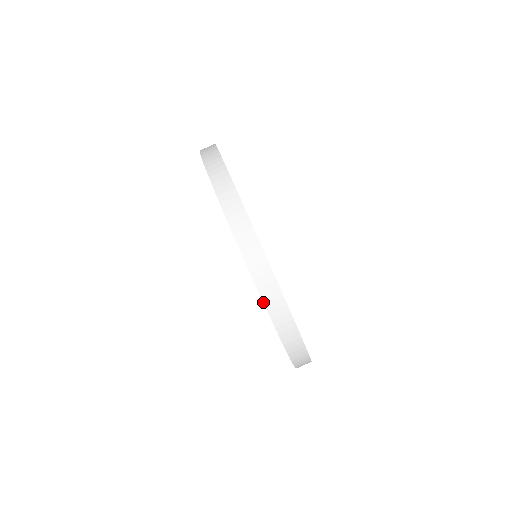
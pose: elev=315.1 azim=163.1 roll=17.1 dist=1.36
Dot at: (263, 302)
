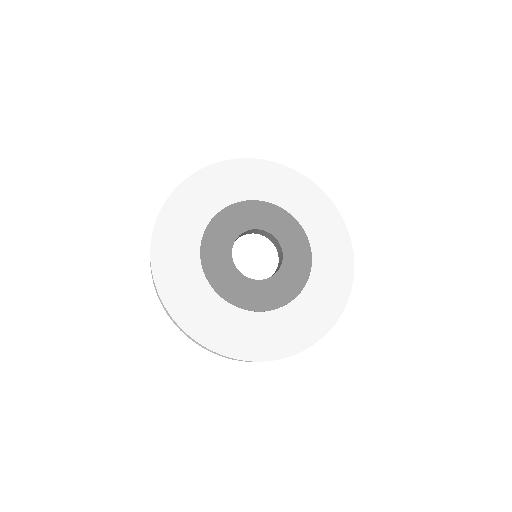
Dot at: occluded
